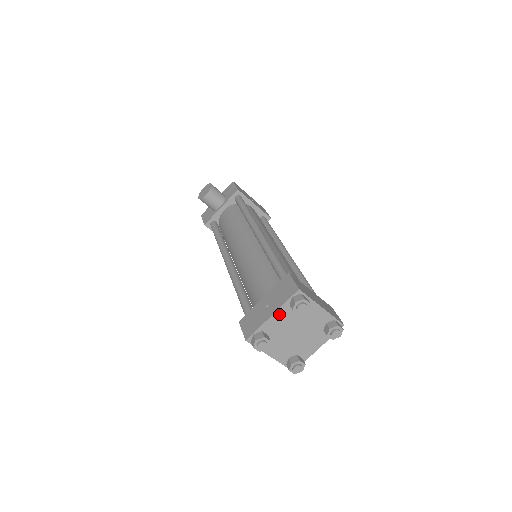
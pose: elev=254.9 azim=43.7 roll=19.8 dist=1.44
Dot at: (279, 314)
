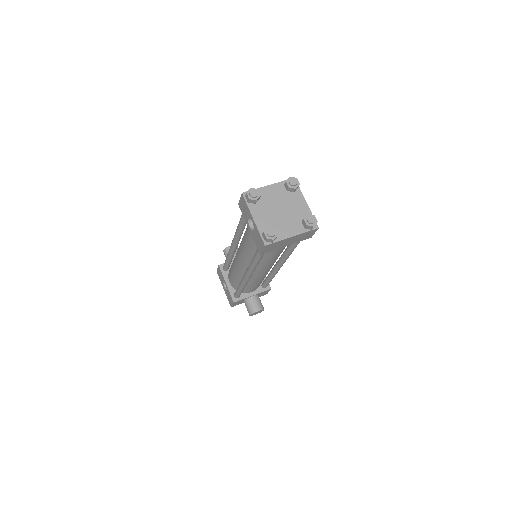
Dot at: (274, 188)
